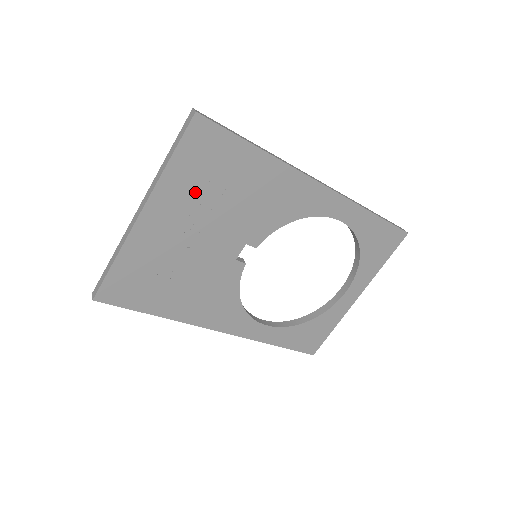
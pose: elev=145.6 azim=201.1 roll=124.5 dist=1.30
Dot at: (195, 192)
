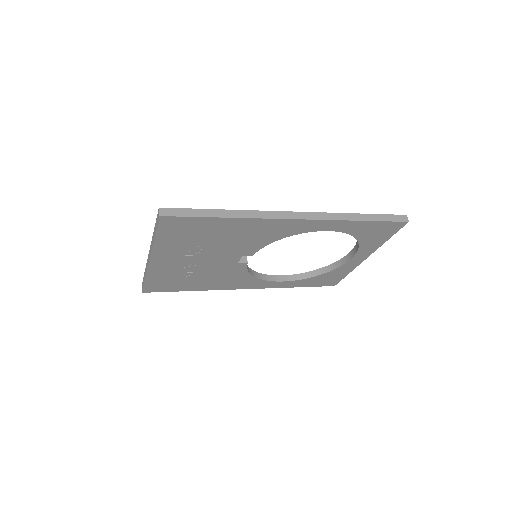
Dot at: (184, 245)
